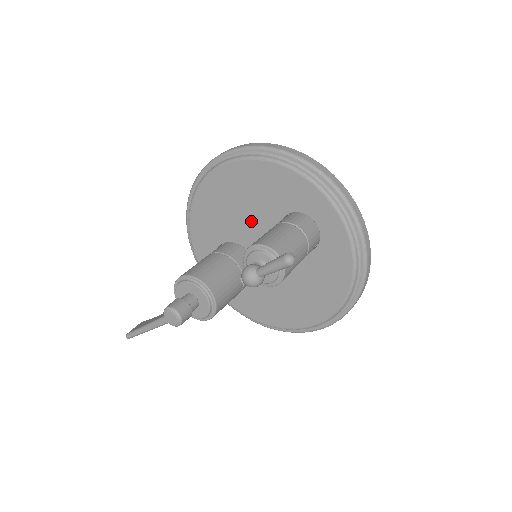
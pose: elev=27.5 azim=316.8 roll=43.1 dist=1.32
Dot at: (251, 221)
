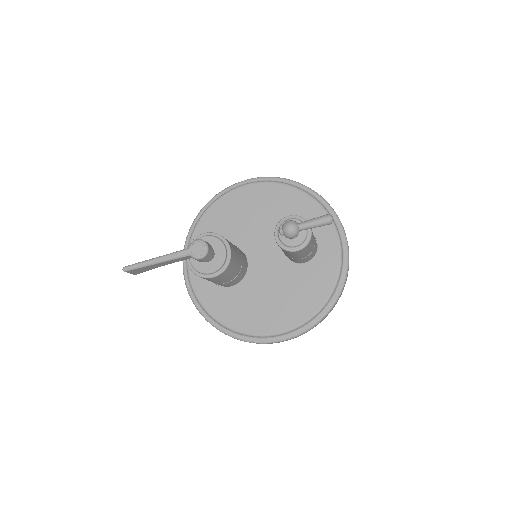
Dot at: (261, 230)
